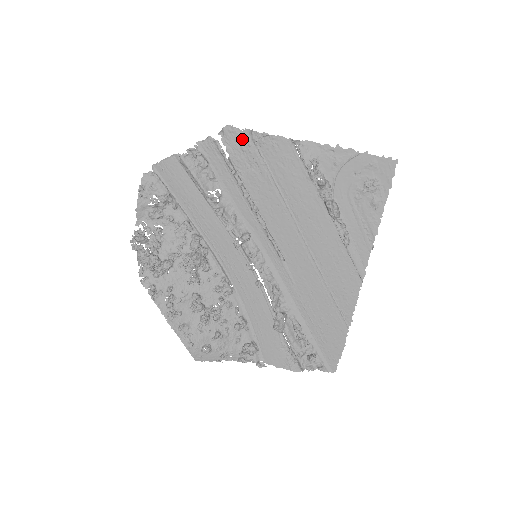
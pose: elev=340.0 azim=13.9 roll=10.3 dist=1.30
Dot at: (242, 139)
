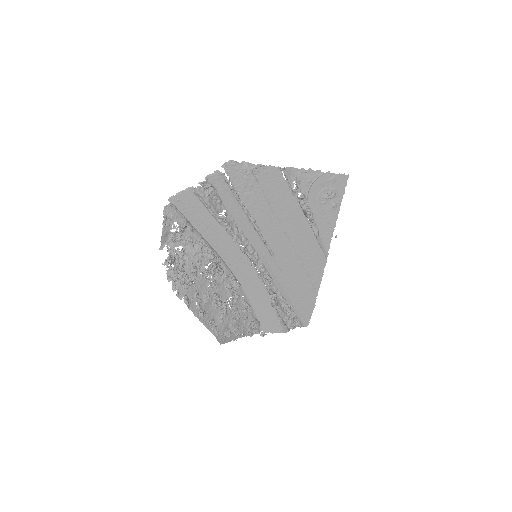
Dot at: (242, 170)
